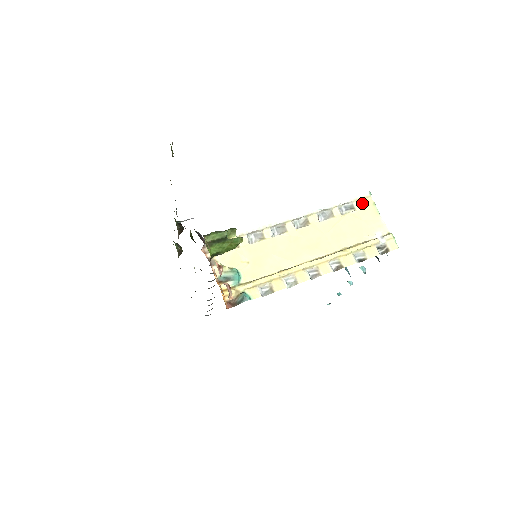
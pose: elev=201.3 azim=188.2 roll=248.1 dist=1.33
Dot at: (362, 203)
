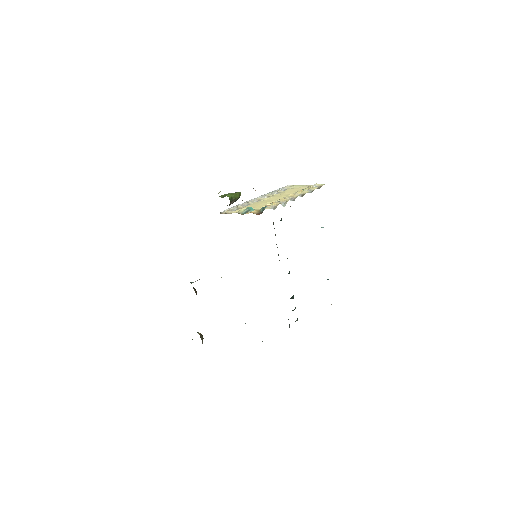
Dot at: (290, 187)
